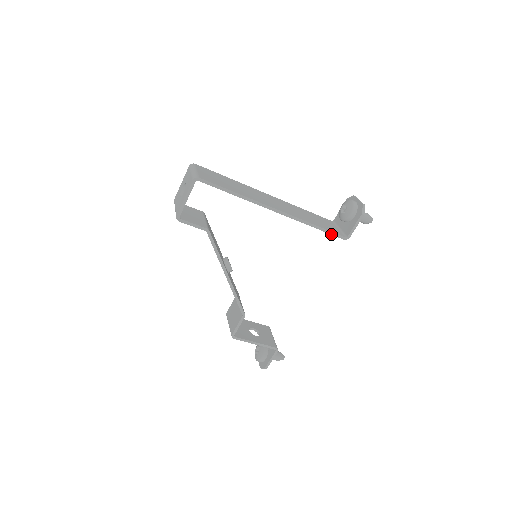
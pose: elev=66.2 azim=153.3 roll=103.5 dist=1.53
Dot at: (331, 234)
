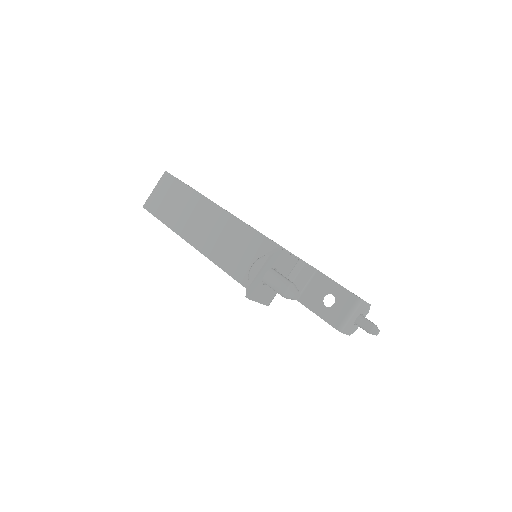
Dot at: occluded
